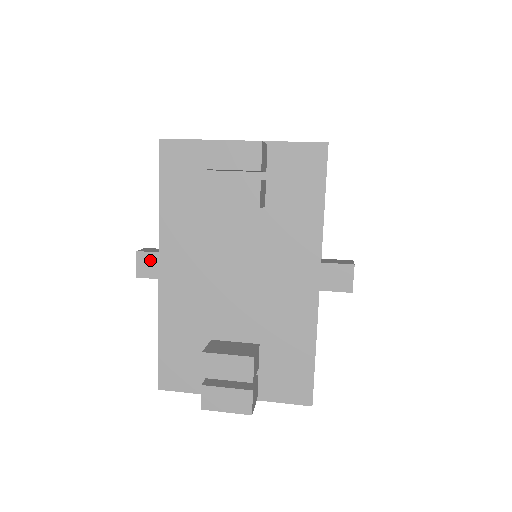
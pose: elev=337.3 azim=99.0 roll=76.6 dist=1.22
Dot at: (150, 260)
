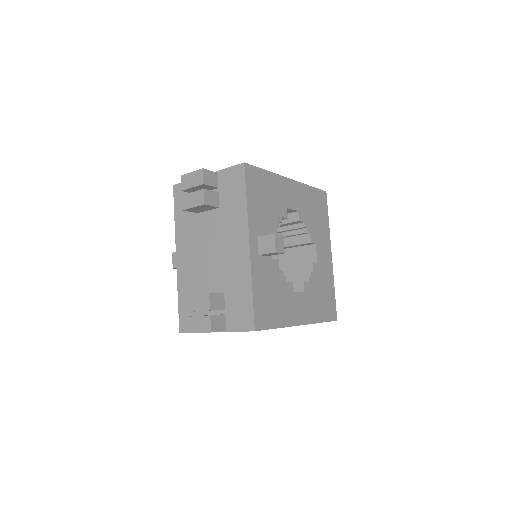
Dot at: occluded
